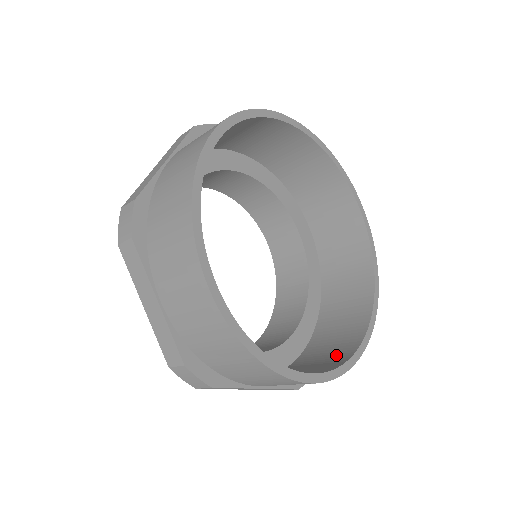
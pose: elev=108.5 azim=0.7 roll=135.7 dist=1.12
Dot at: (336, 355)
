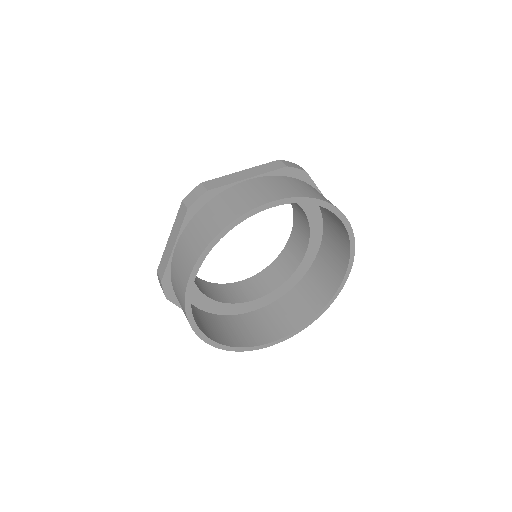
Dot at: (243, 337)
